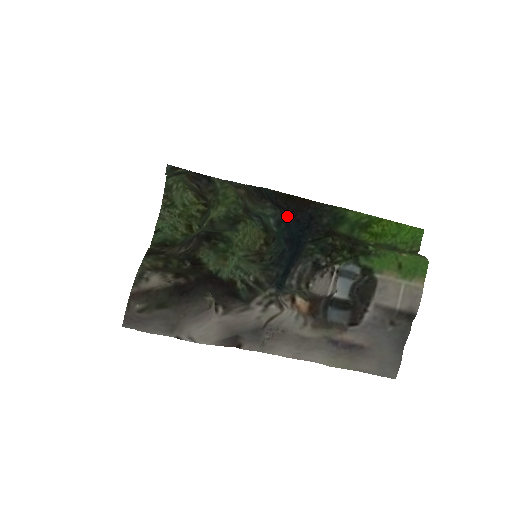
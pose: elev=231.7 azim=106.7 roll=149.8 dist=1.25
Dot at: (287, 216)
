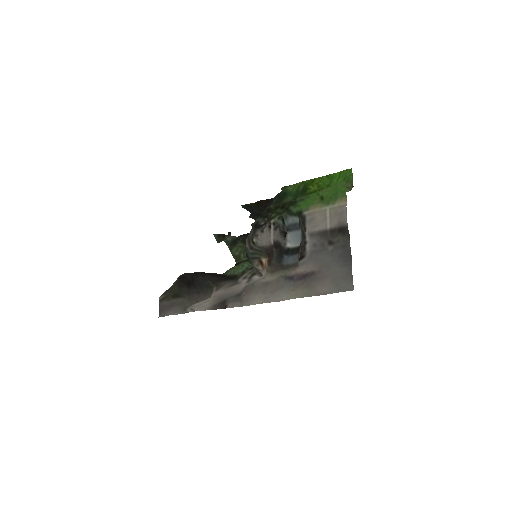
Dot at: occluded
